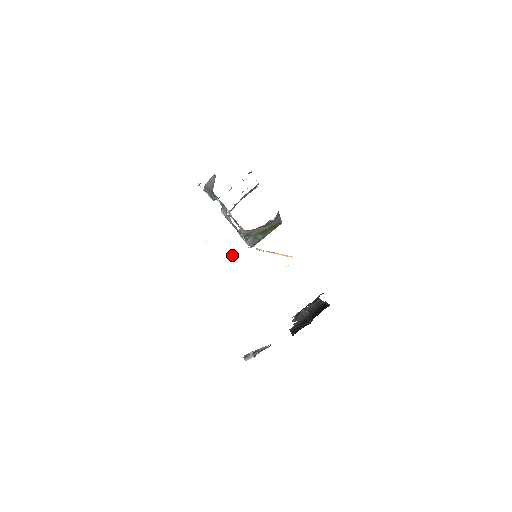
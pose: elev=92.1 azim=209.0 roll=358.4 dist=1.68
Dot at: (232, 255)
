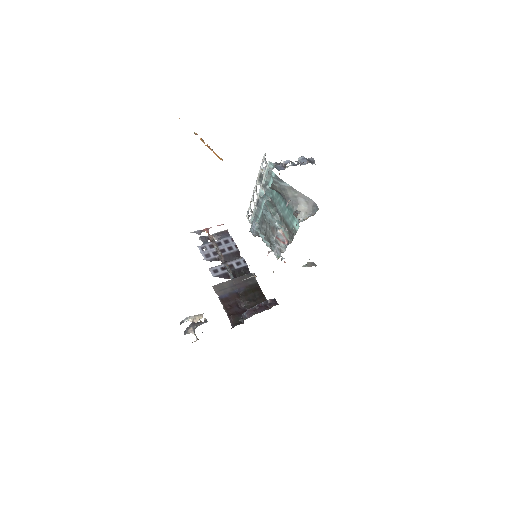
Dot at: (253, 273)
